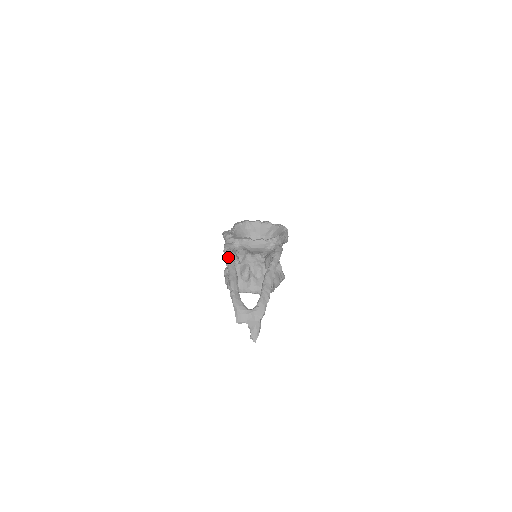
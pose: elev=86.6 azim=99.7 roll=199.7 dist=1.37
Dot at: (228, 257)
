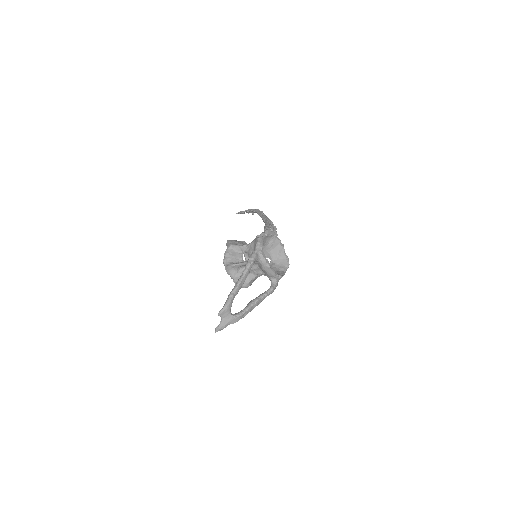
Dot at: (250, 267)
